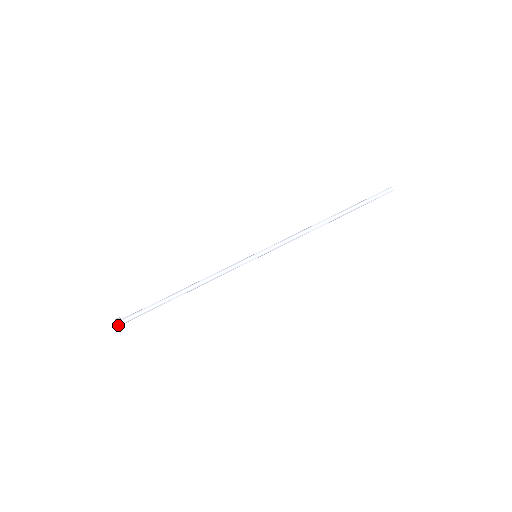
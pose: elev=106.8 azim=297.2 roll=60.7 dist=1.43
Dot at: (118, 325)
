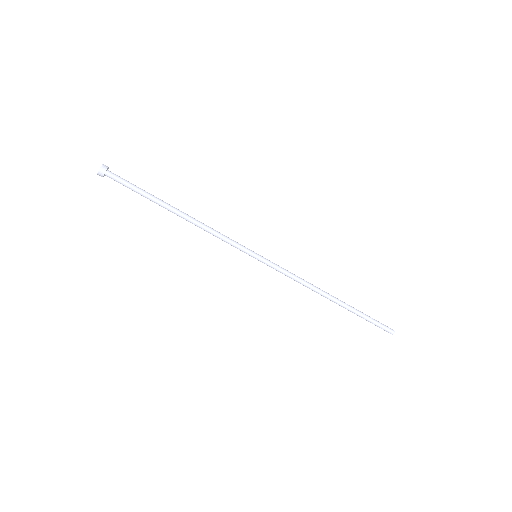
Dot at: (99, 175)
